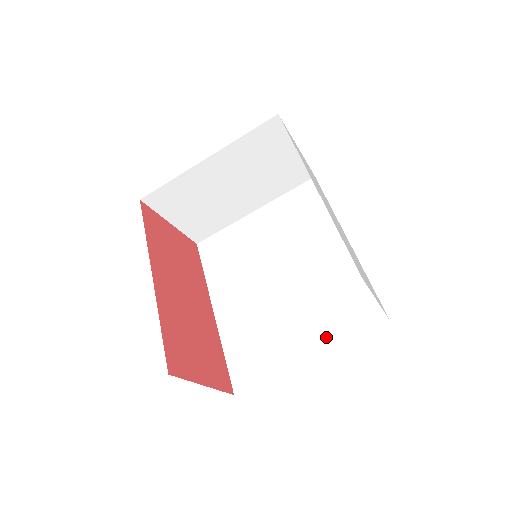
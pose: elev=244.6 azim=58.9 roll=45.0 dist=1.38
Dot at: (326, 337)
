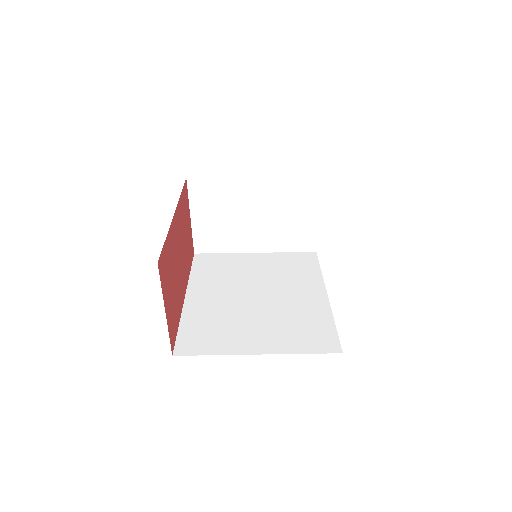
Dot at: (281, 345)
